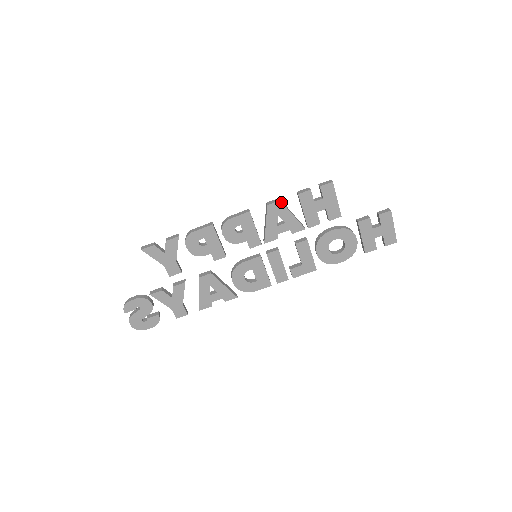
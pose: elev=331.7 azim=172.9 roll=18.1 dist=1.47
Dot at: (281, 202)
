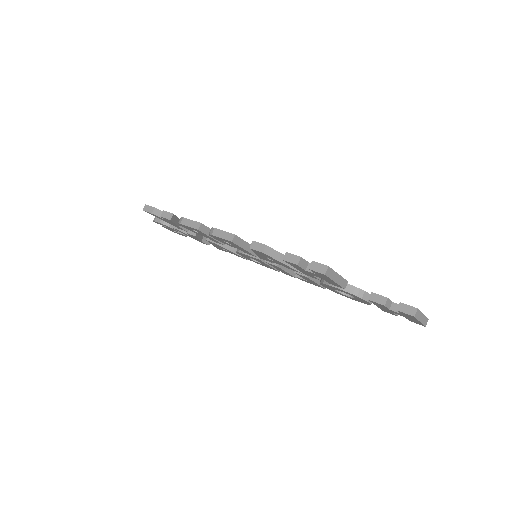
Dot at: (265, 253)
